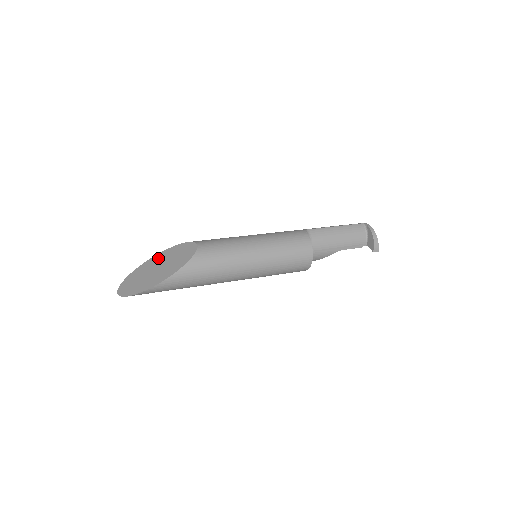
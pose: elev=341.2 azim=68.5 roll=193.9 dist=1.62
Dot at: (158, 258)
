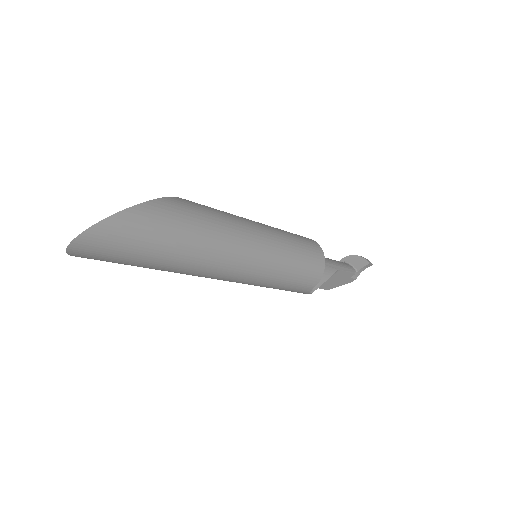
Dot at: occluded
